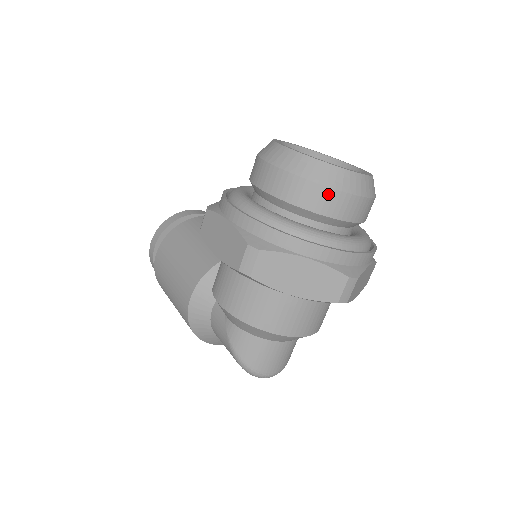
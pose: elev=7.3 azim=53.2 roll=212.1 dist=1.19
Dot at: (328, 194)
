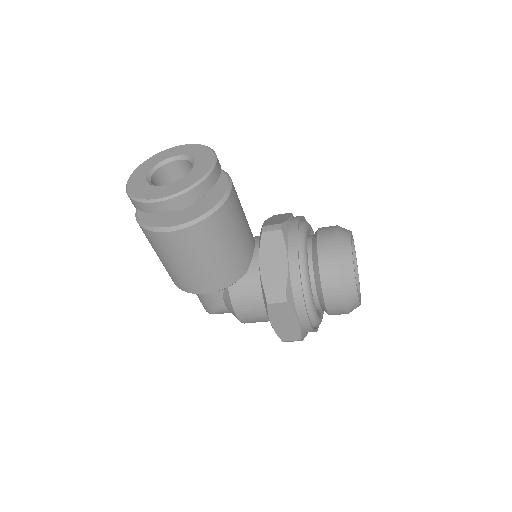
Dot at: occluded
